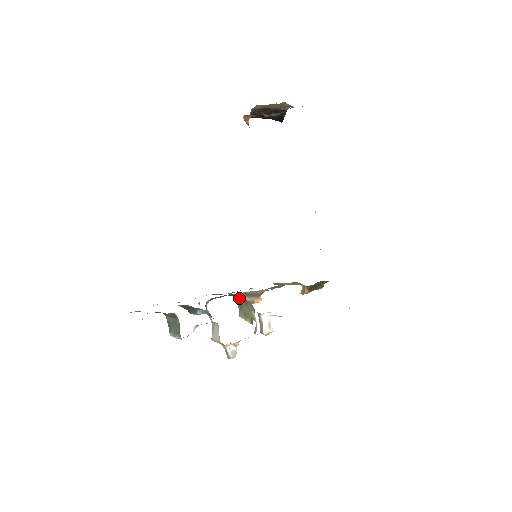
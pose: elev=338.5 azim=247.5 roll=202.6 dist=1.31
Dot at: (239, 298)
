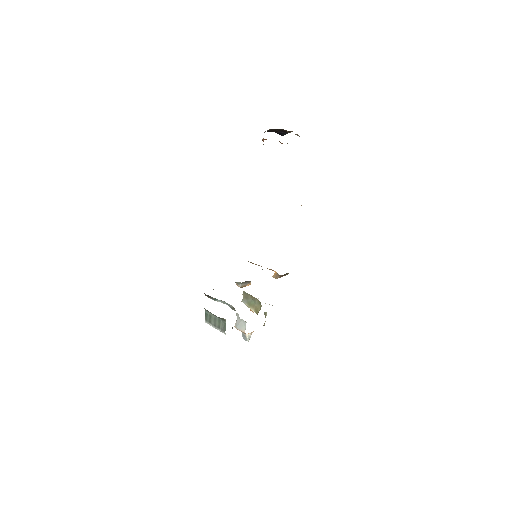
Dot at: (238, 284)
